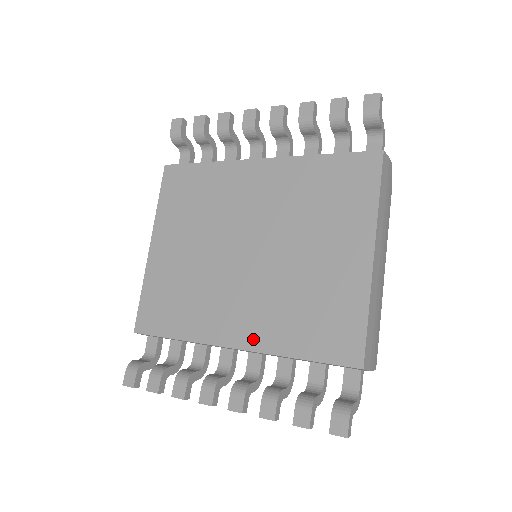
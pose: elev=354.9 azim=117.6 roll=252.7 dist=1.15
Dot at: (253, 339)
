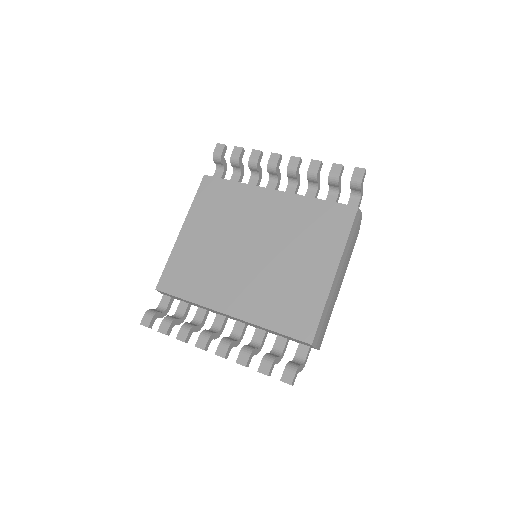
Dot at: (243, 311)
